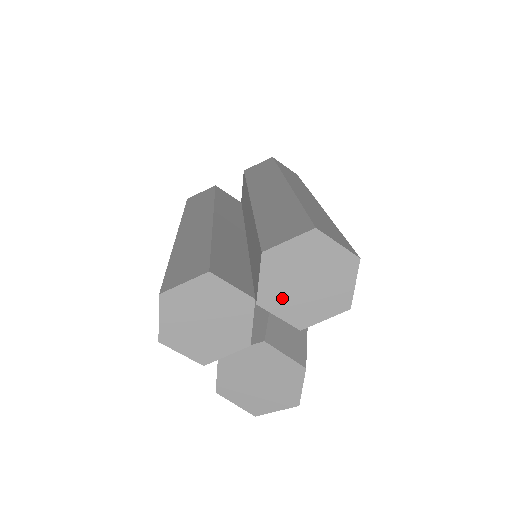
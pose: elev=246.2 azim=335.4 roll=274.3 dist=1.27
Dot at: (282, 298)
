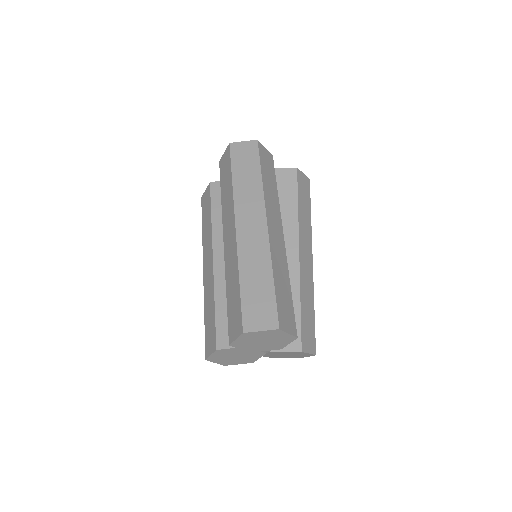
Dot at: (258, 348)
